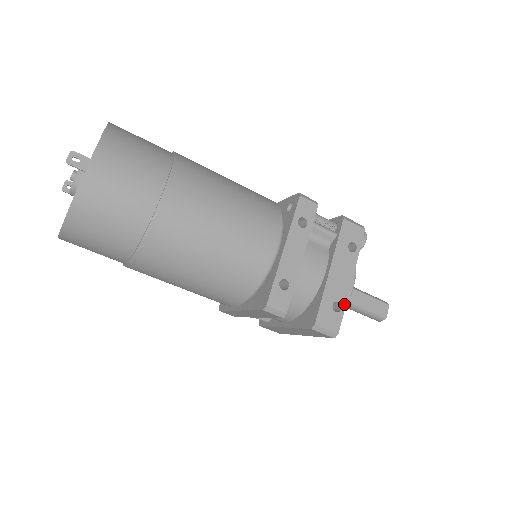
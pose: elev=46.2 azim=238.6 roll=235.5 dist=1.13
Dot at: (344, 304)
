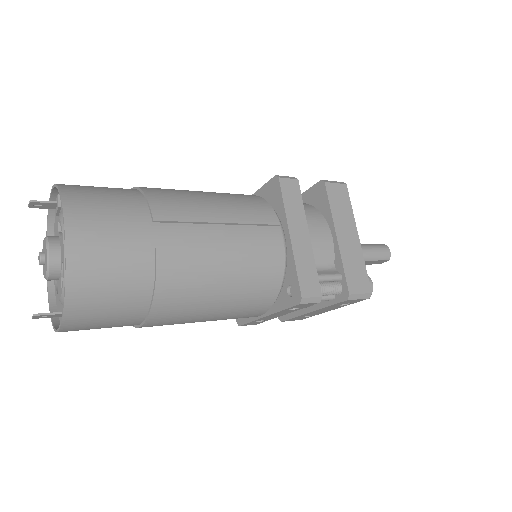
Dot at: occluded
